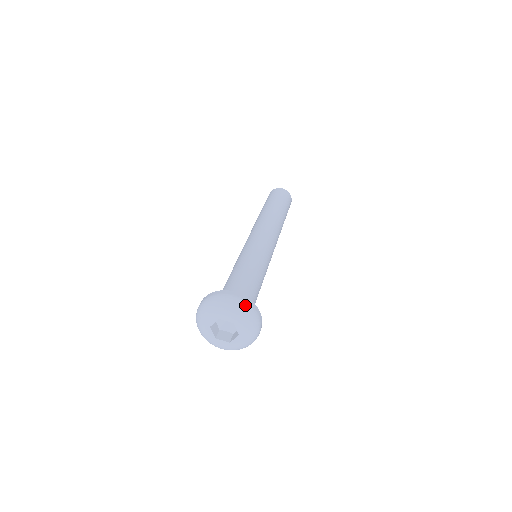
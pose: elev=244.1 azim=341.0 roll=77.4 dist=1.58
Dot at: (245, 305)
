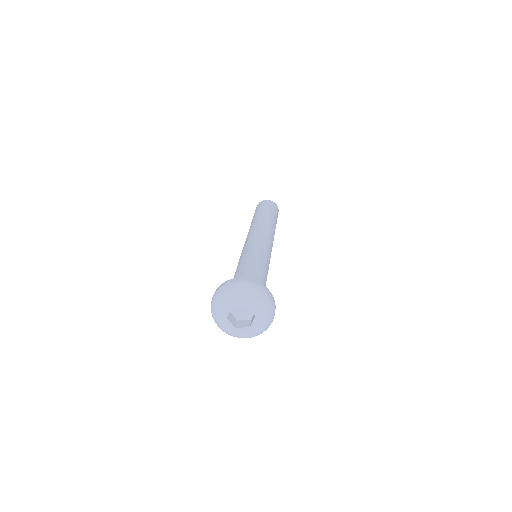
Dot at: (251, 285)
